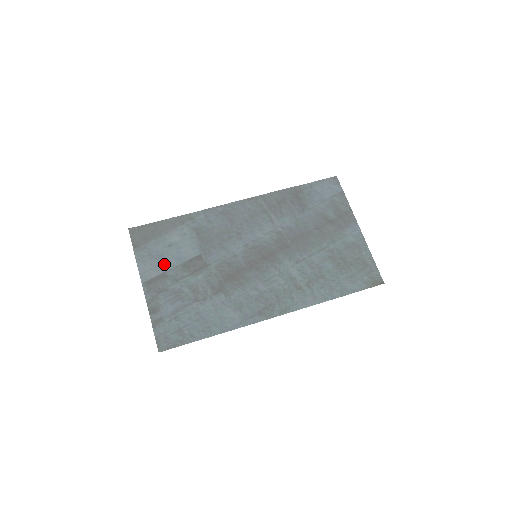
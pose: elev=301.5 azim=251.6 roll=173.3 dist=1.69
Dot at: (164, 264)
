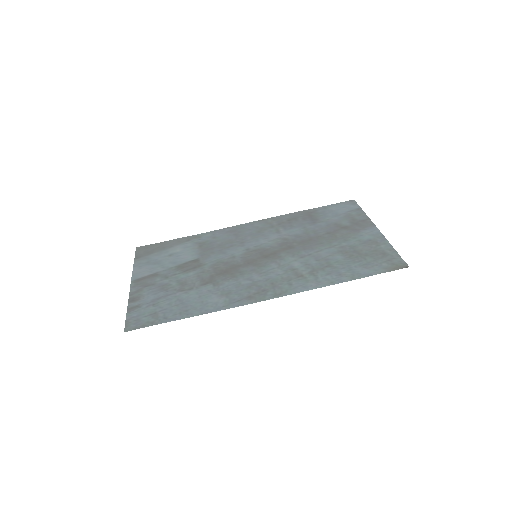
Dot at: (159, 267)
